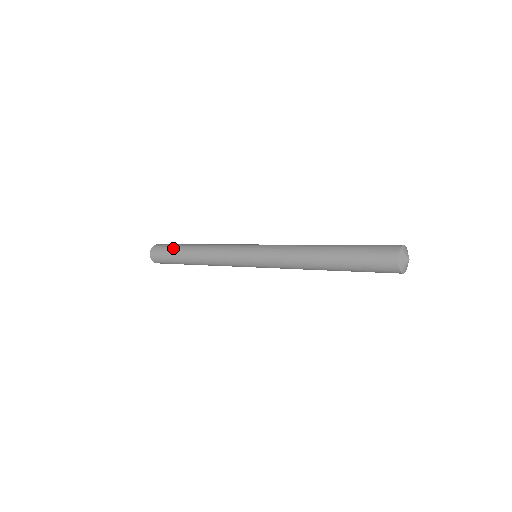
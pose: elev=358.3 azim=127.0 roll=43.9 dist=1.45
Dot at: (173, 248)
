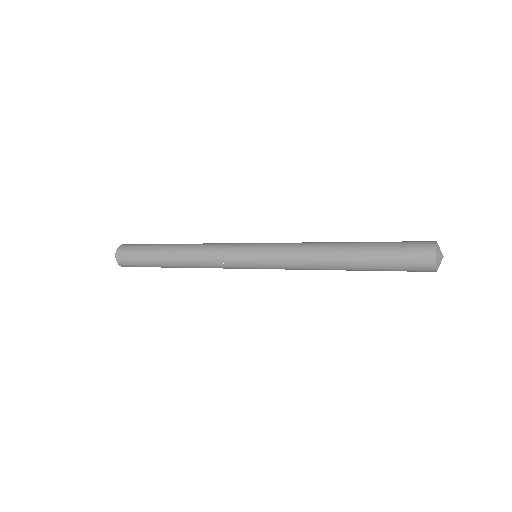
Dot at: (146, 257)
